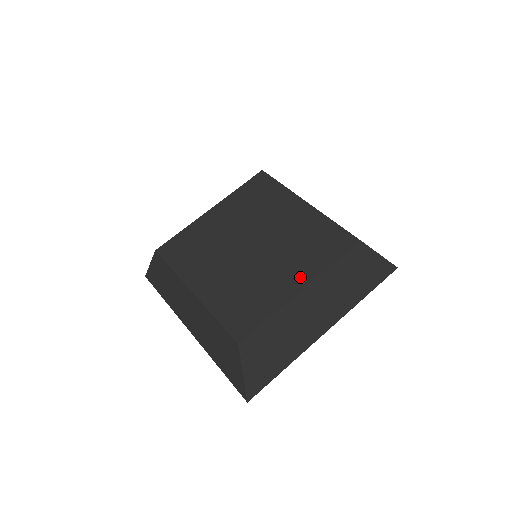
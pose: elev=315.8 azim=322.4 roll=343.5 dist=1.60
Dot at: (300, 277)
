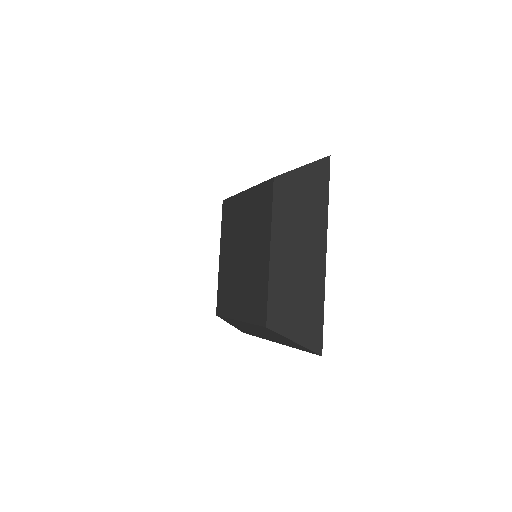
Dot at: (241, 311)
